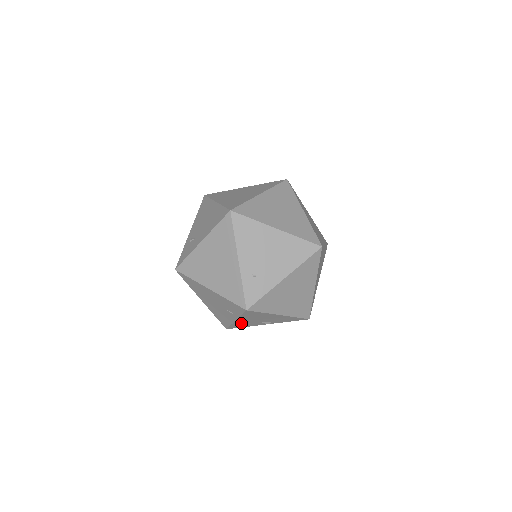
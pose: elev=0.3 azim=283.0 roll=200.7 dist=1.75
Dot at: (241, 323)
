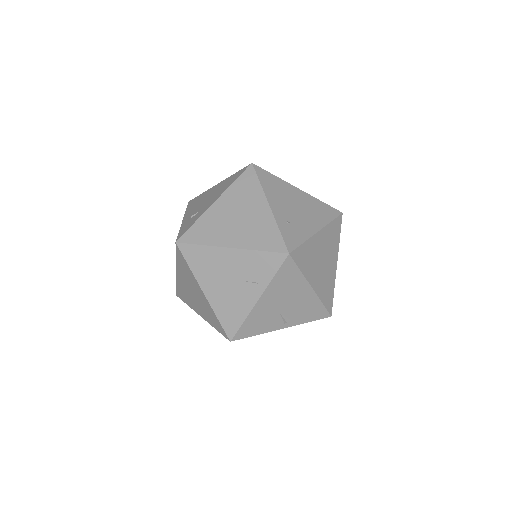
Dot at: (258, 316)
